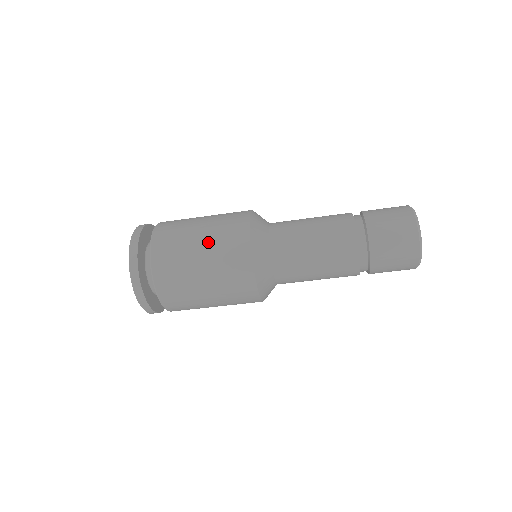
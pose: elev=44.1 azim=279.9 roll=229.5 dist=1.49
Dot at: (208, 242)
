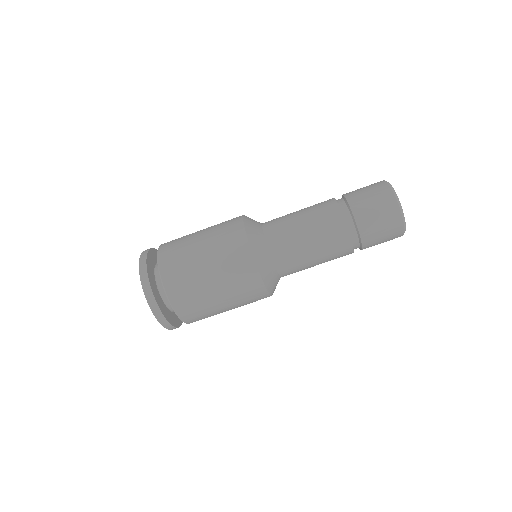
Dot at: (210, 252)
